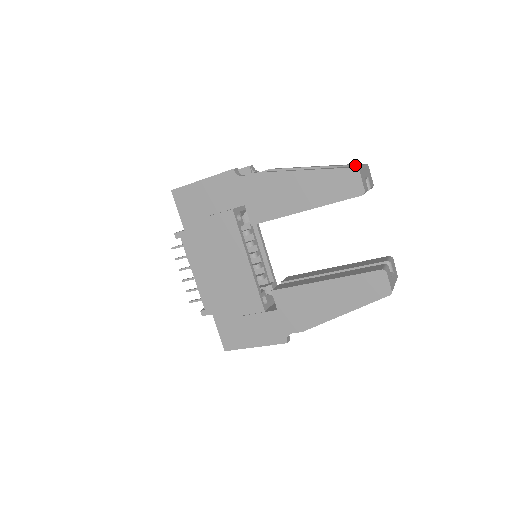
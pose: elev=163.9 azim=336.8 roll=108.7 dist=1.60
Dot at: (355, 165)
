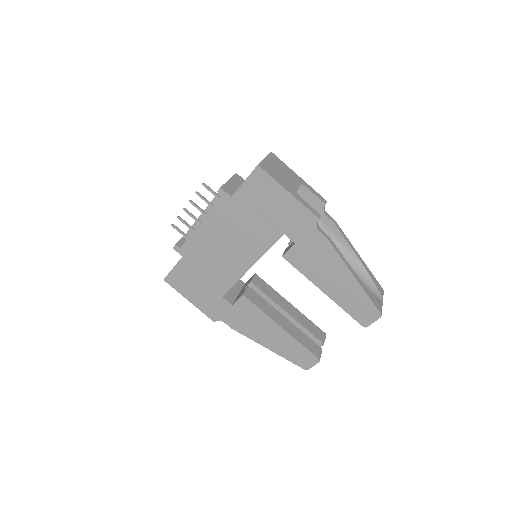
Dot at: (380, 293)
